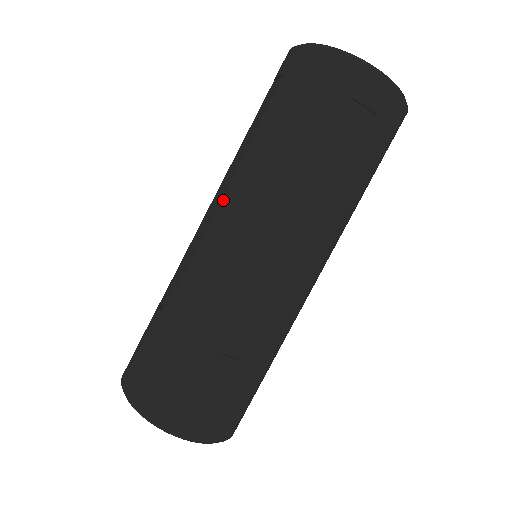
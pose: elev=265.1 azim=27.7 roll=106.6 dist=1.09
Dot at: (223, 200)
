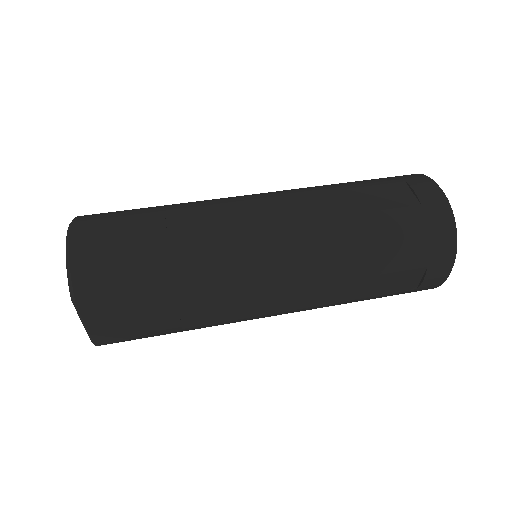
Dot at: occluded
